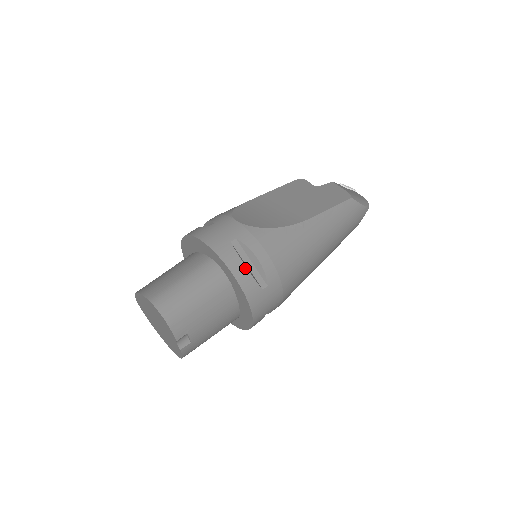
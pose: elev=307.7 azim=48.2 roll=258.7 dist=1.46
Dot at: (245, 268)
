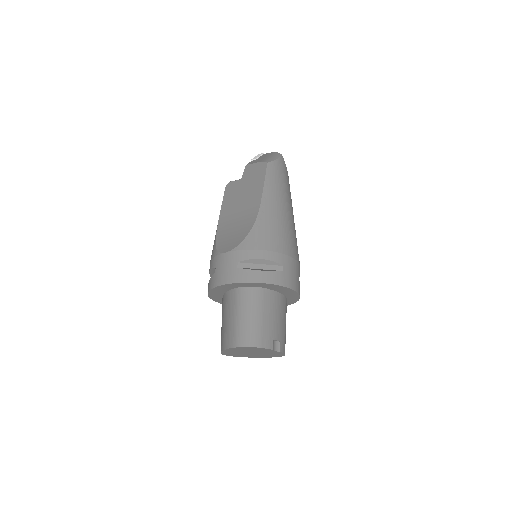
Dot at: (261, 272)
